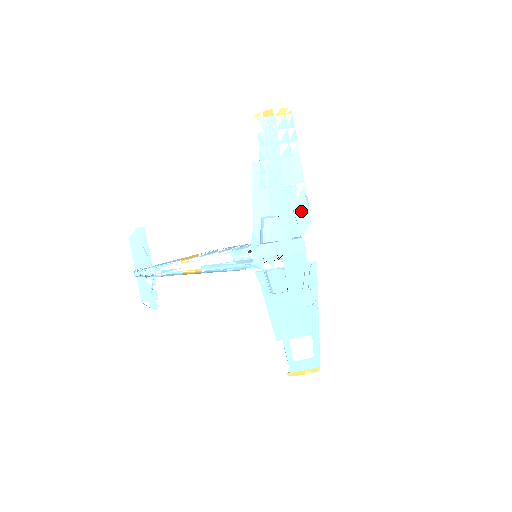
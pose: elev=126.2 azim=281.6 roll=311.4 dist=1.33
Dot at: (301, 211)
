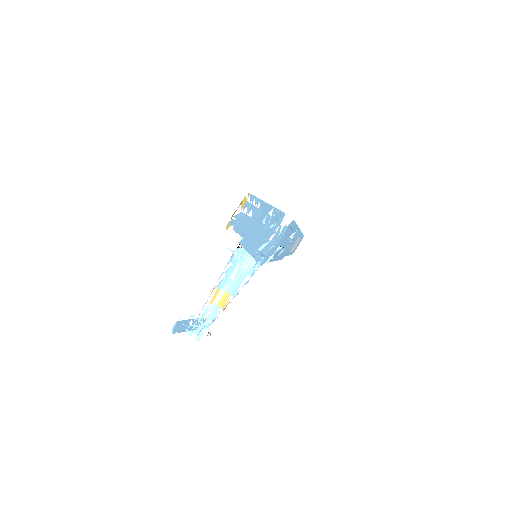
Dot at: (279, 220)
